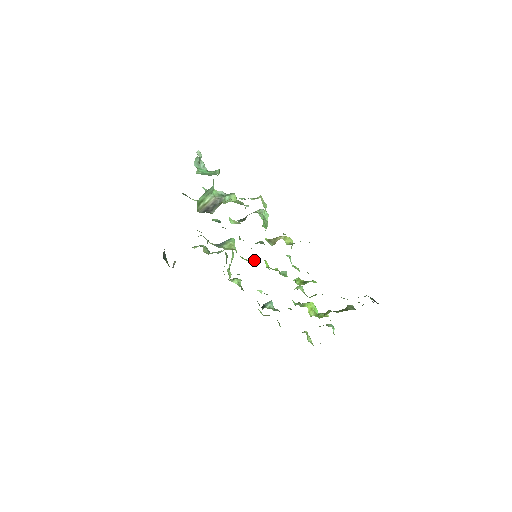
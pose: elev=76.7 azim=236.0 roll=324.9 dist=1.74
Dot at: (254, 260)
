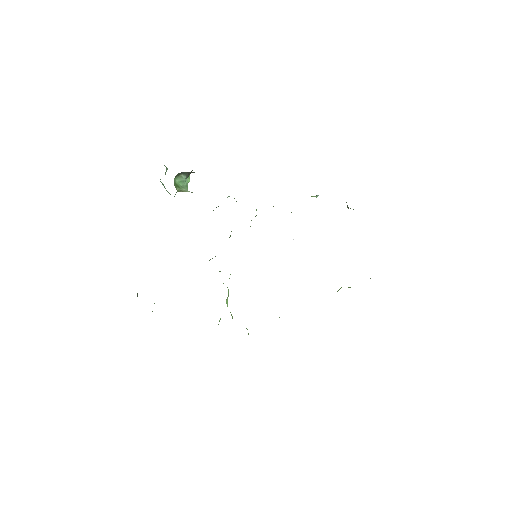
Dot at: occluded
